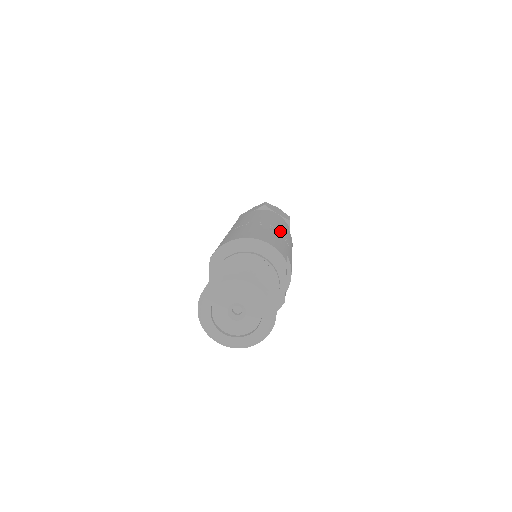
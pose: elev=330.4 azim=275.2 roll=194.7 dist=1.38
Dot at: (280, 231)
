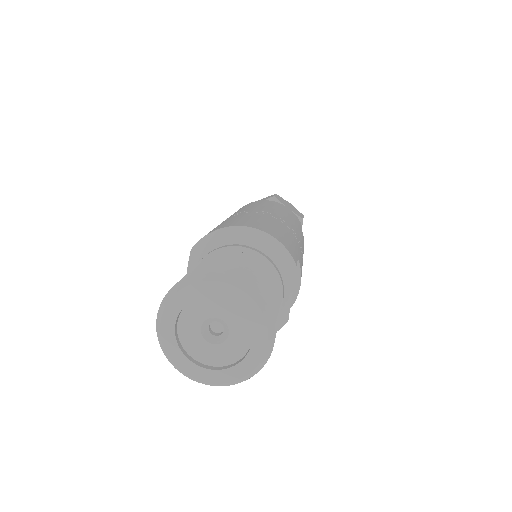
Dot at: (291, 226)
